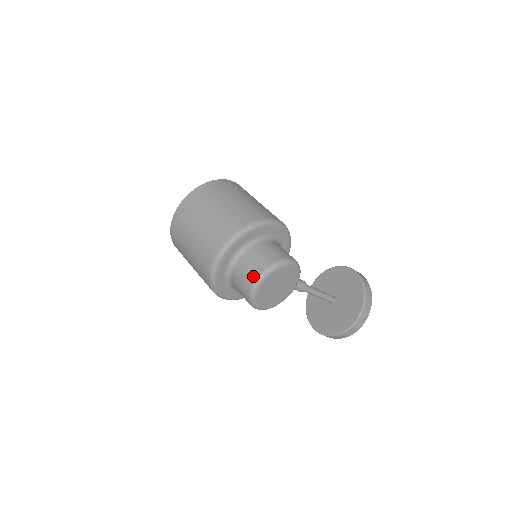
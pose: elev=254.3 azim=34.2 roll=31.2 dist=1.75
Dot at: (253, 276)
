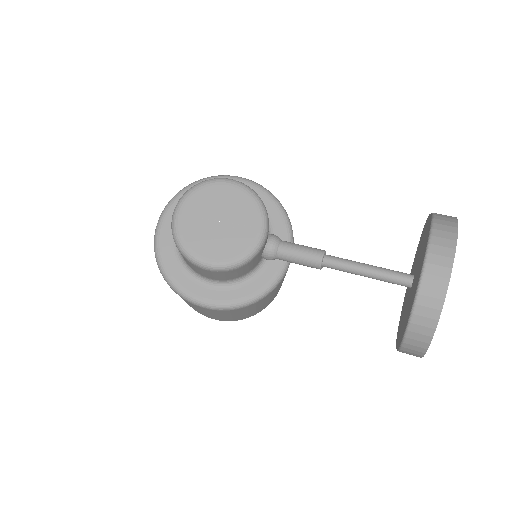
Dot at: occluded
